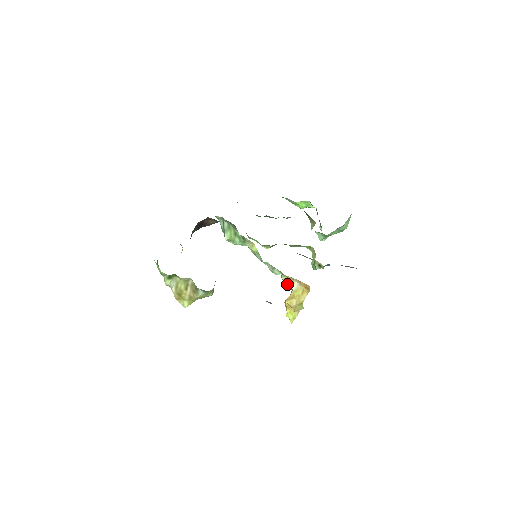
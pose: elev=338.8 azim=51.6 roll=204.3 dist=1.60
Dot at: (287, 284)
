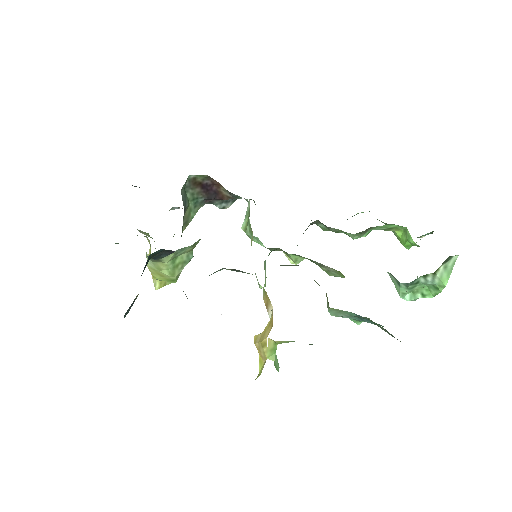
Dot at: (266, 308)
